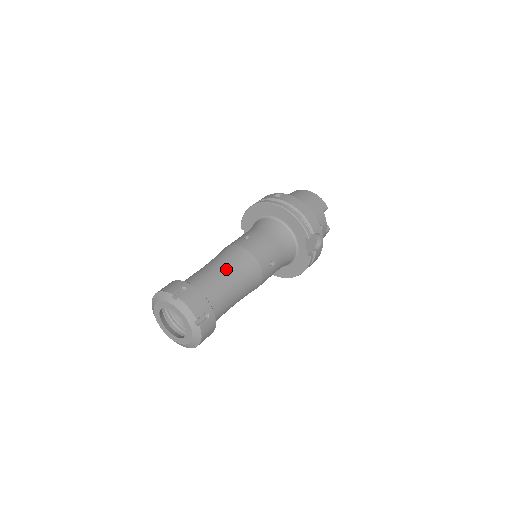
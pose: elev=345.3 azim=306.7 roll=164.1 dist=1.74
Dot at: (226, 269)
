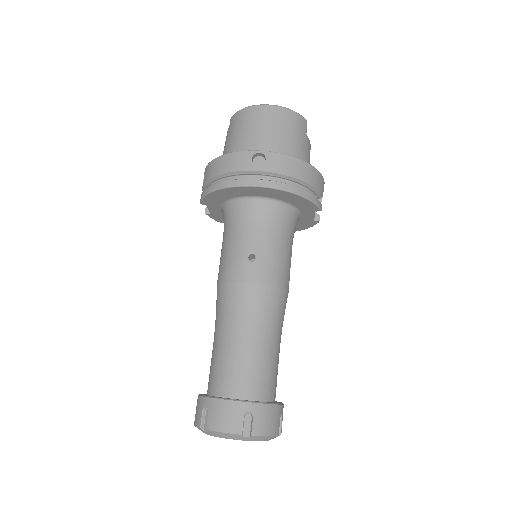
Dot at: (263, 336)
